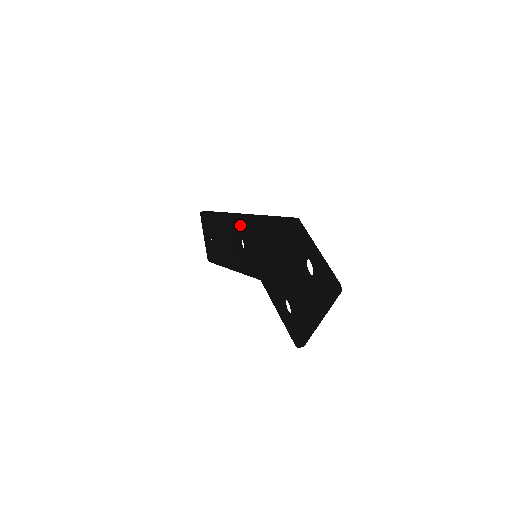
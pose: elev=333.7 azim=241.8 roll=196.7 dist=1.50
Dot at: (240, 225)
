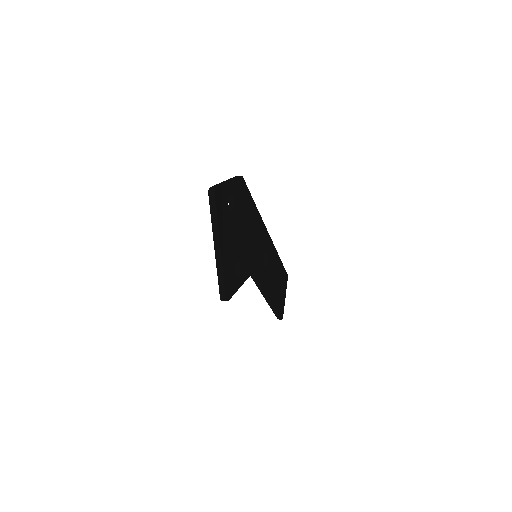
Dot at: occluded
